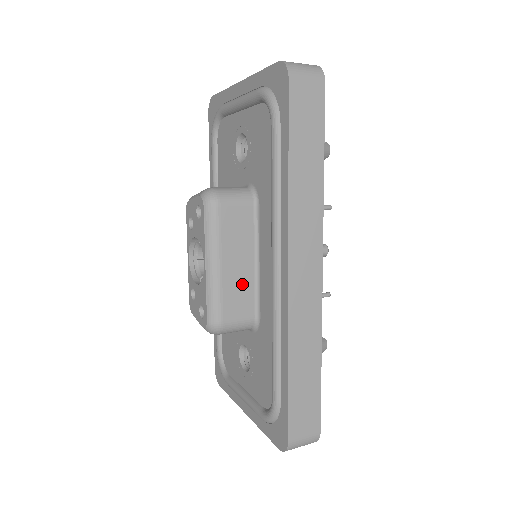
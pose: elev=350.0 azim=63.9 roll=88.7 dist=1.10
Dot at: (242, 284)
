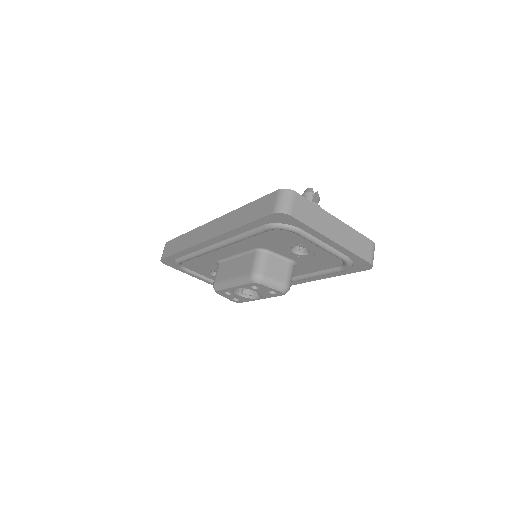
Dot at: occluded
